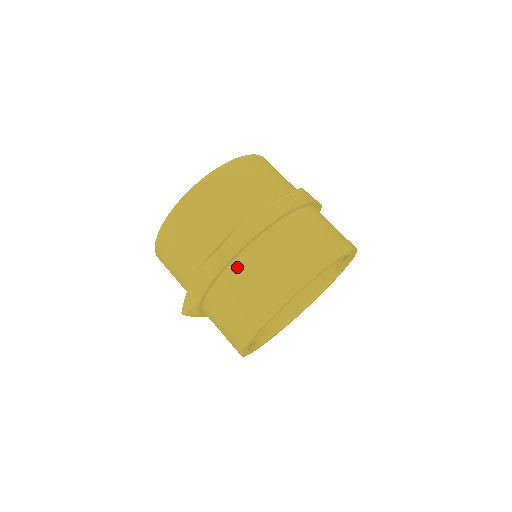
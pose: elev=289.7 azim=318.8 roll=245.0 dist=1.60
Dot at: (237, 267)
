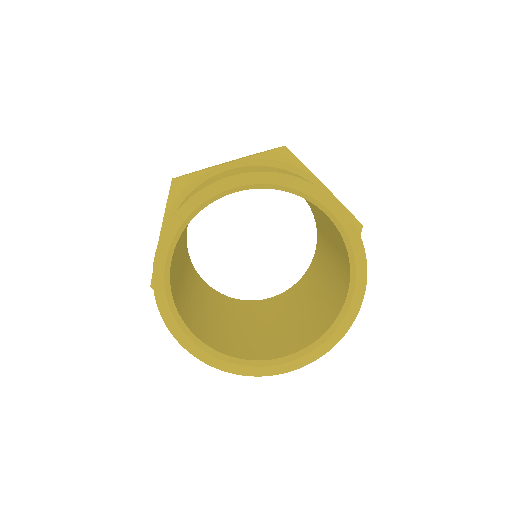
Dot at: occluded
